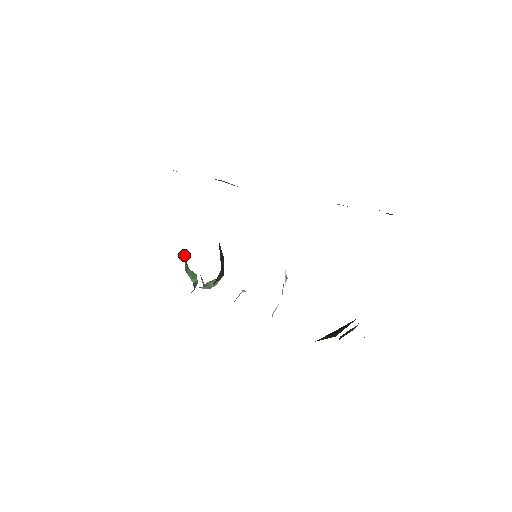
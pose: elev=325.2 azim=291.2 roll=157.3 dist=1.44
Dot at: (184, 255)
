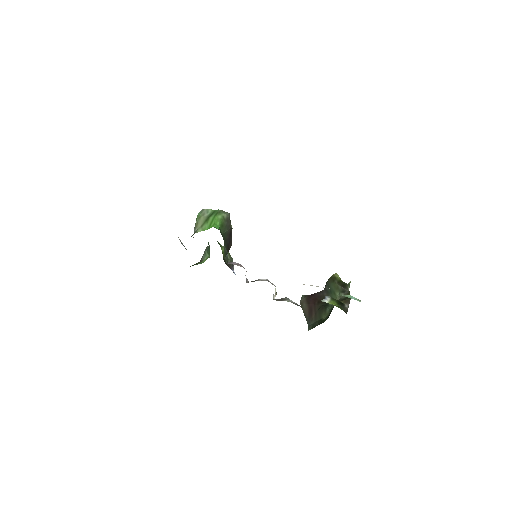
Dot at: occluded
